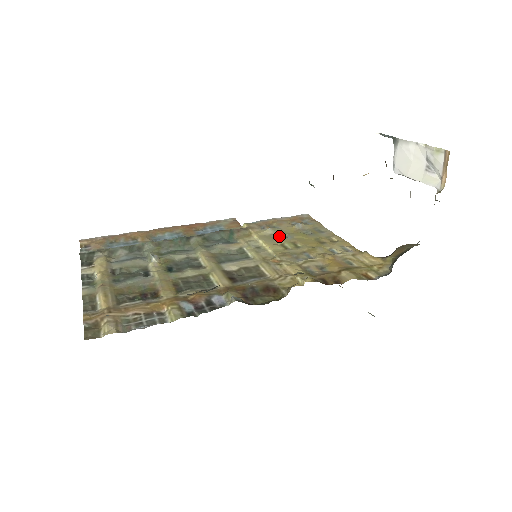
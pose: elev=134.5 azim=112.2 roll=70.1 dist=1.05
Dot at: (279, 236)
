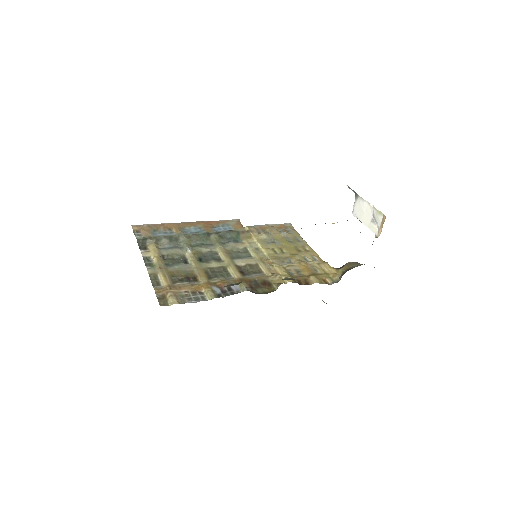
Dot at: (271, 241)
